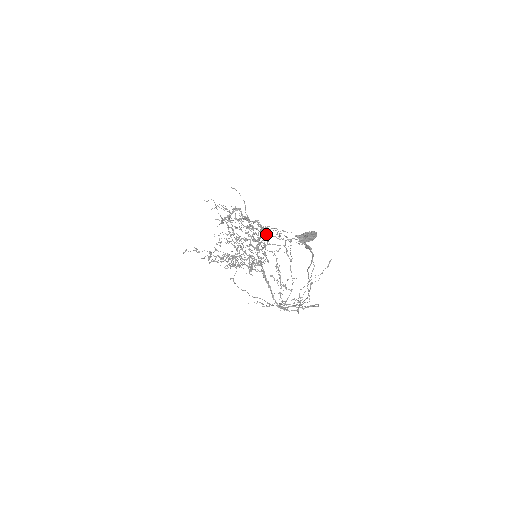
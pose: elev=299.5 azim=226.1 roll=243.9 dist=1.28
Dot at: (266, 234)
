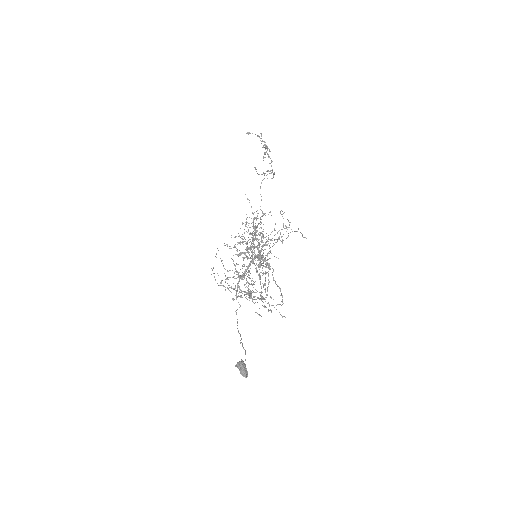
Dot at: occluded
